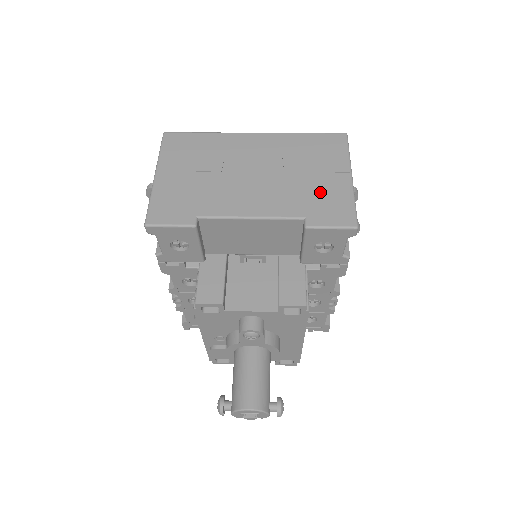
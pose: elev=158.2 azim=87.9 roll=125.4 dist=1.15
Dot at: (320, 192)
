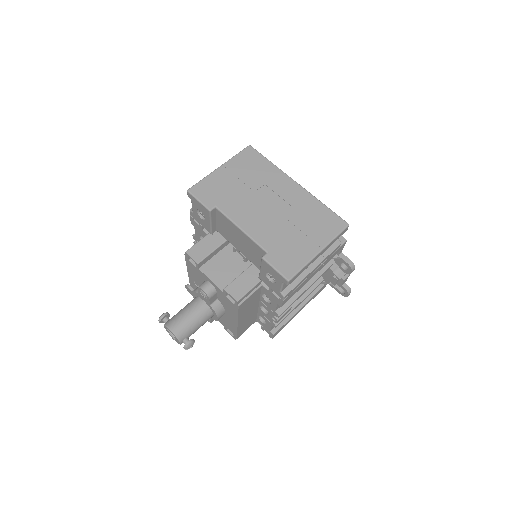
Dot at: (292, 245)
